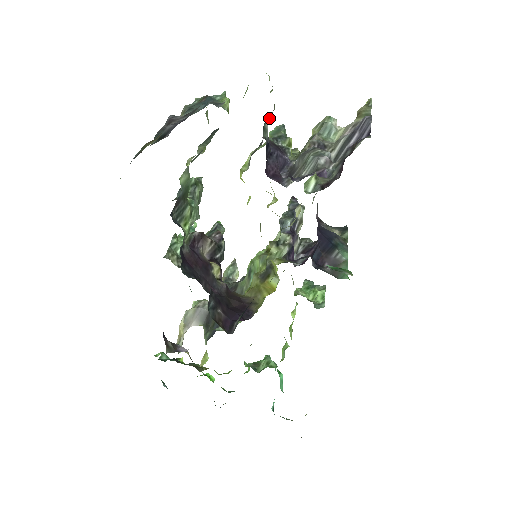
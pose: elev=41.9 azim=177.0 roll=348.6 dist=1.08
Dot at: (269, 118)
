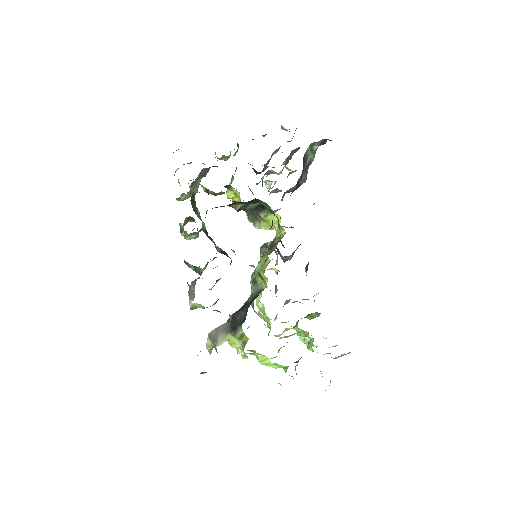
Dot at: (238, 147)
